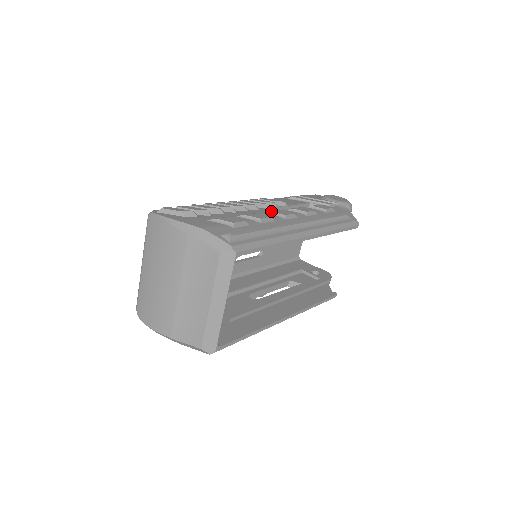
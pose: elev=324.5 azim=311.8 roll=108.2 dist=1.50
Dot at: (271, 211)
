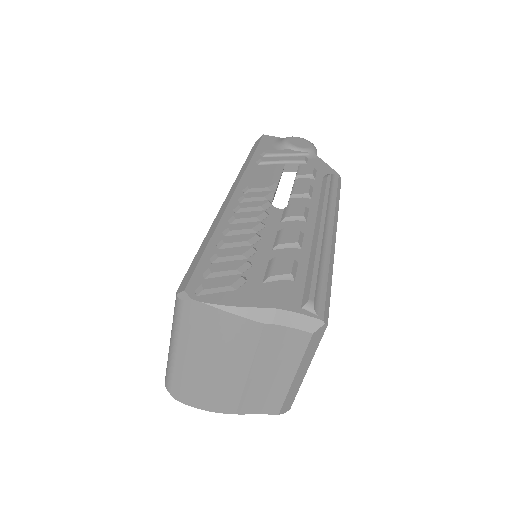
Dot at: (287, 215)
